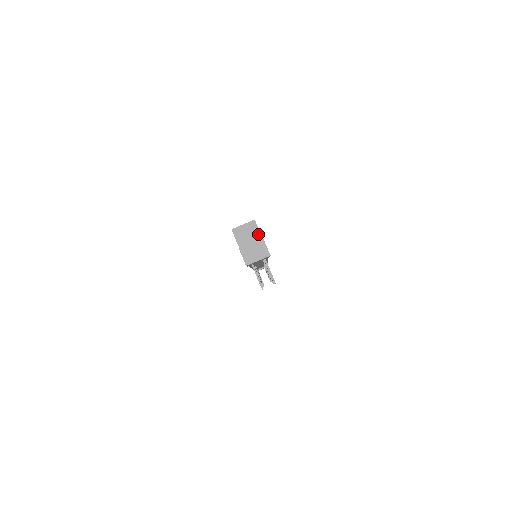
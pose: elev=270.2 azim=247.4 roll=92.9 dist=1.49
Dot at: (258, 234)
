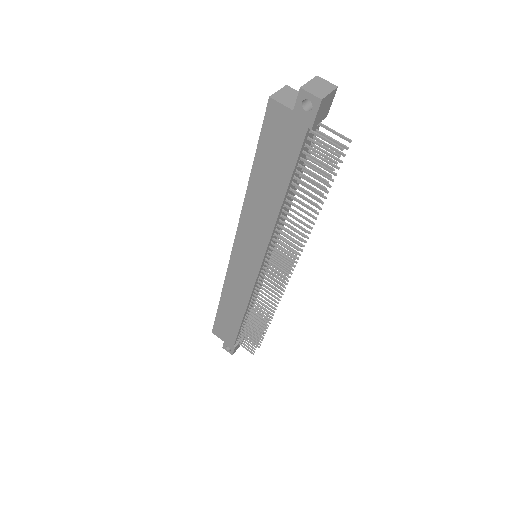
Dot at: occluded
